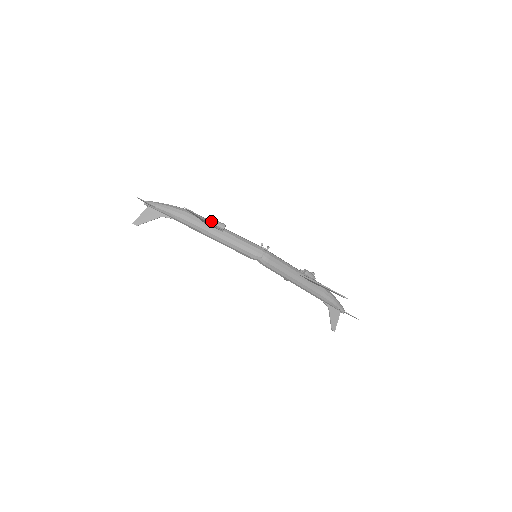
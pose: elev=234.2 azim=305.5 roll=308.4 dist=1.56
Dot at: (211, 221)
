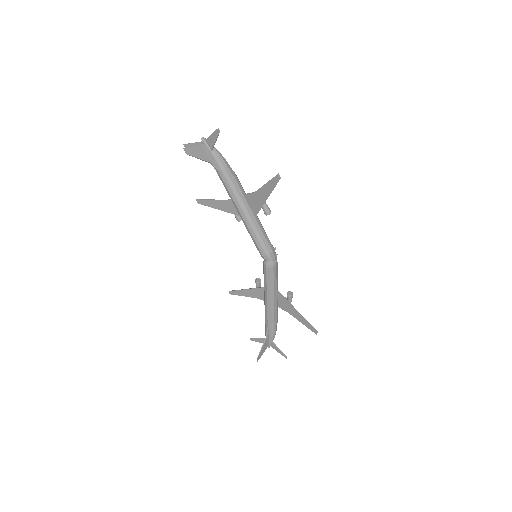
Dot at: (263, 200)
